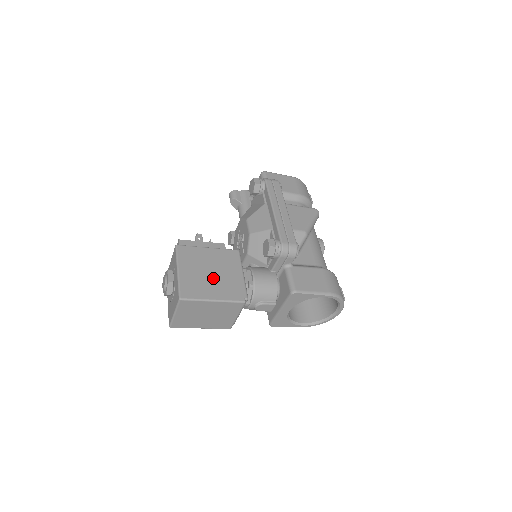
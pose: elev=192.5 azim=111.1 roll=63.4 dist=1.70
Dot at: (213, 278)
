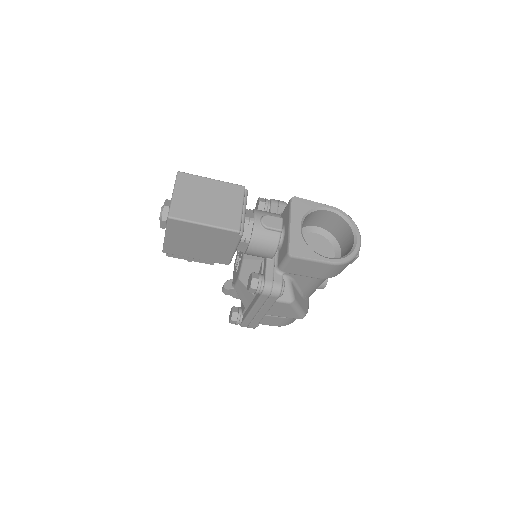
Dot at: occluded
